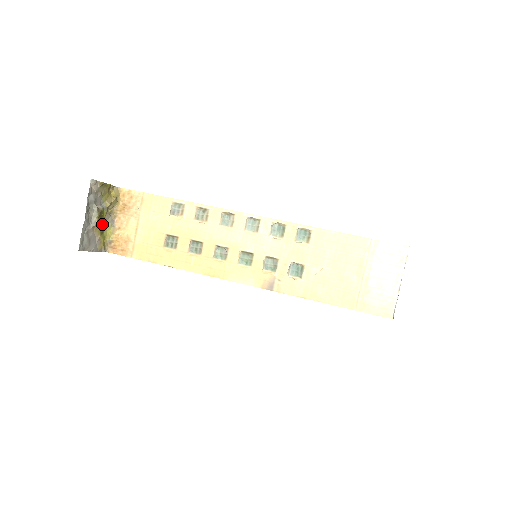
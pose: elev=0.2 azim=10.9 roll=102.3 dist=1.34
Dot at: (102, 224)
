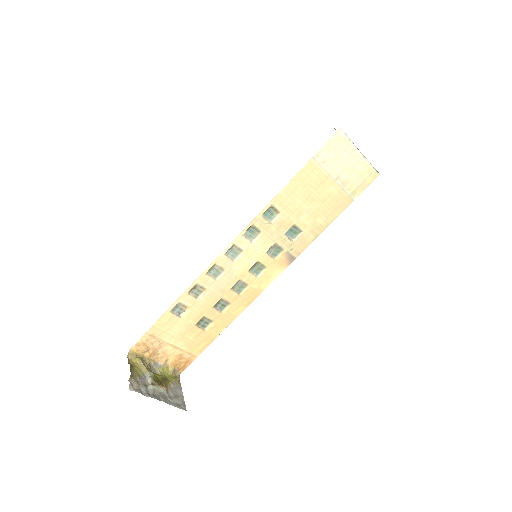
Dot at: (162, 379)
